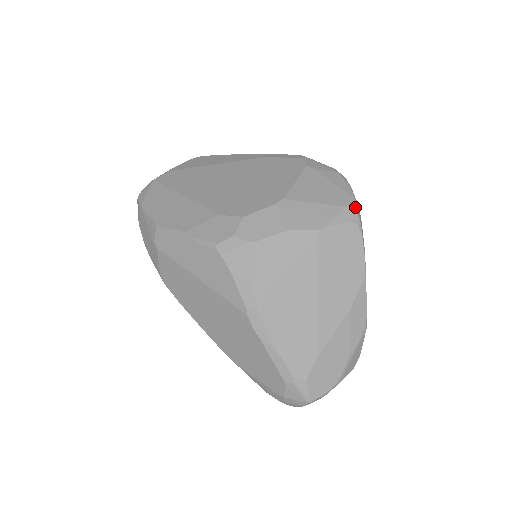
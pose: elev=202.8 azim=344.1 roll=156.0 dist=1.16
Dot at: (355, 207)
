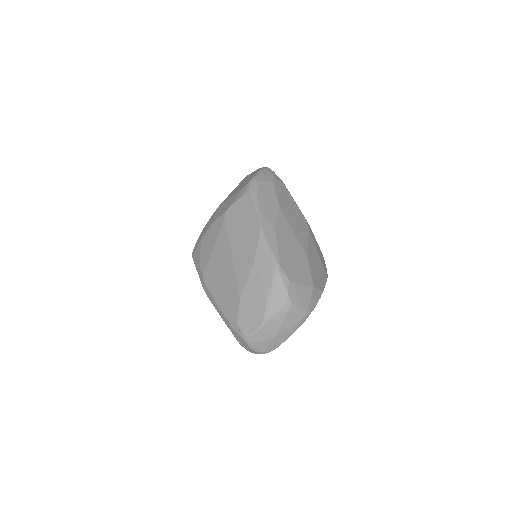
Dot at: (249, 184)
